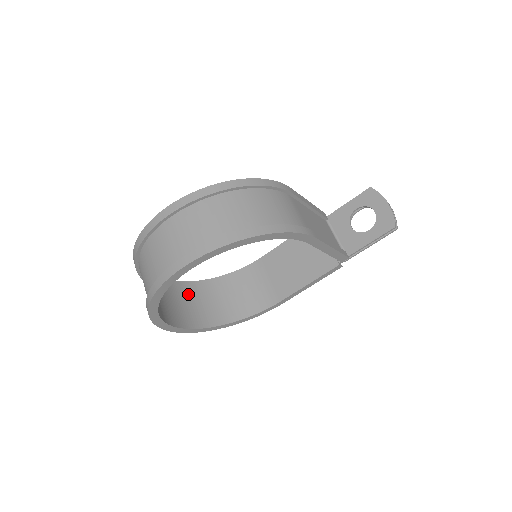
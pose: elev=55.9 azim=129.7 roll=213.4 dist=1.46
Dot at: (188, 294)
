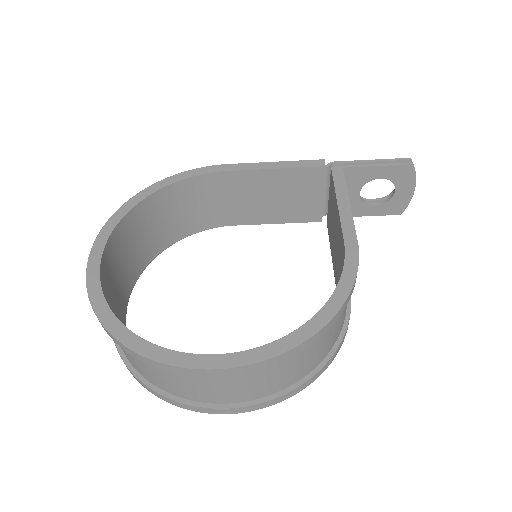
Dot at: (123, 242)
